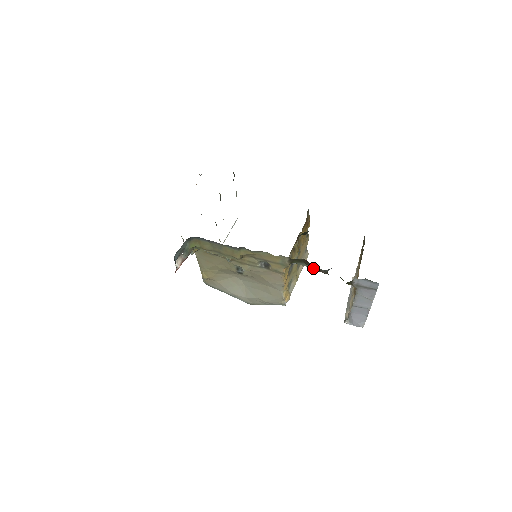
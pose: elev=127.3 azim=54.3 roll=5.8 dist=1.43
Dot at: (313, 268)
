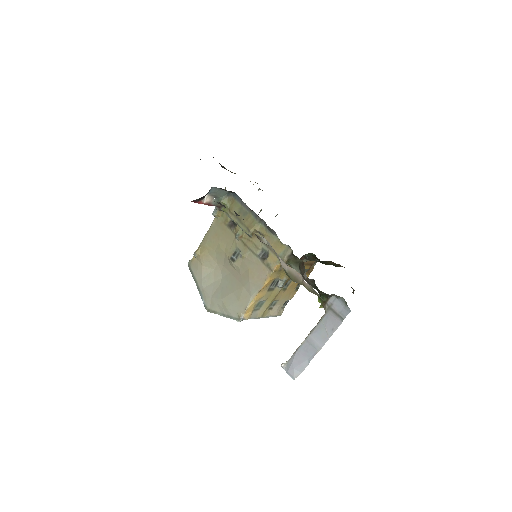
Dot at: (303, 273)
